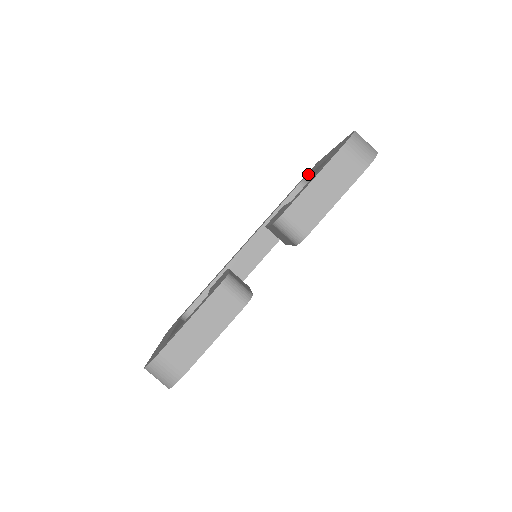
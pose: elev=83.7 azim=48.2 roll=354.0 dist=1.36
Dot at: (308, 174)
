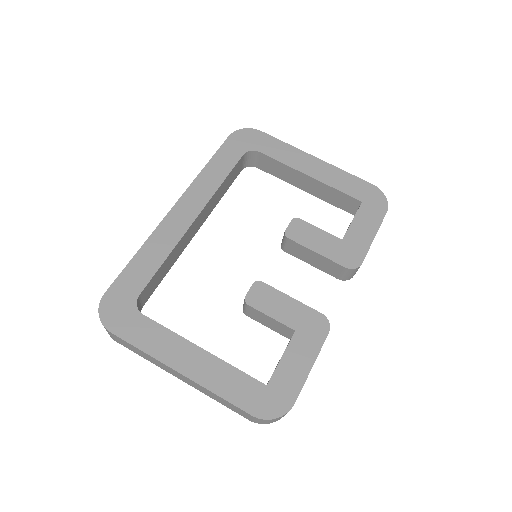
Dot at: (272, 157)
